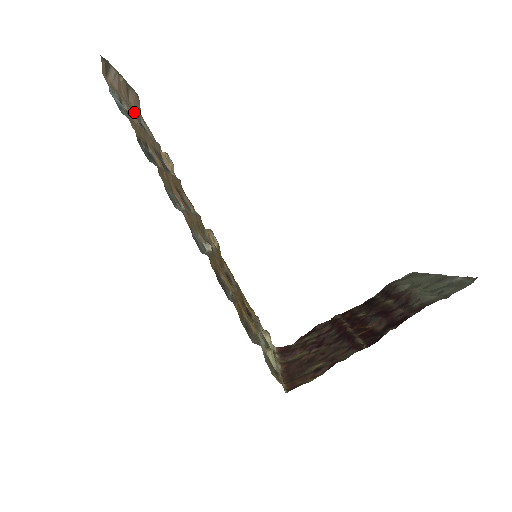
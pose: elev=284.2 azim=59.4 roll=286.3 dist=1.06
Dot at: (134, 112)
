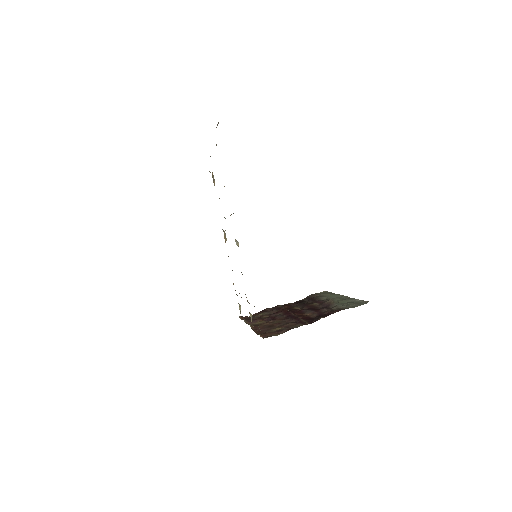
Dot at: occluded
